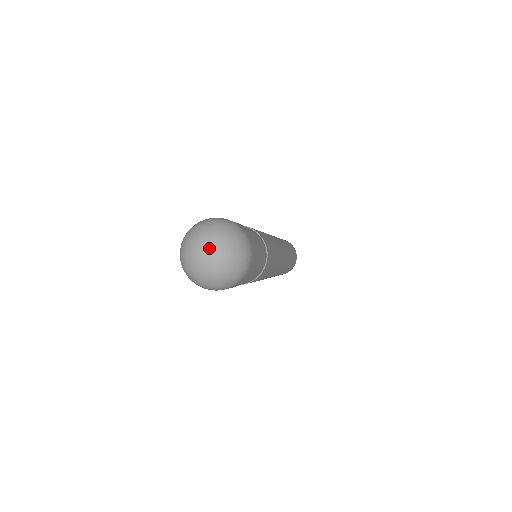
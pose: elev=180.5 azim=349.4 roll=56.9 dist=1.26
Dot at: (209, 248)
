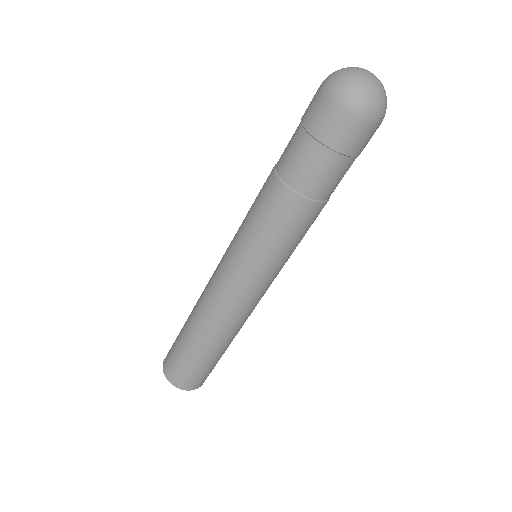
Dot at: occluded
